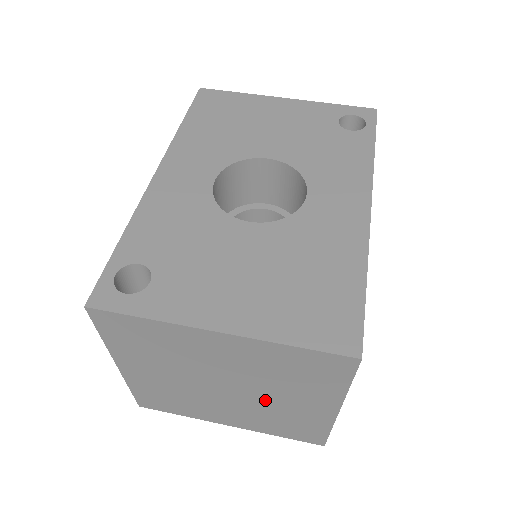
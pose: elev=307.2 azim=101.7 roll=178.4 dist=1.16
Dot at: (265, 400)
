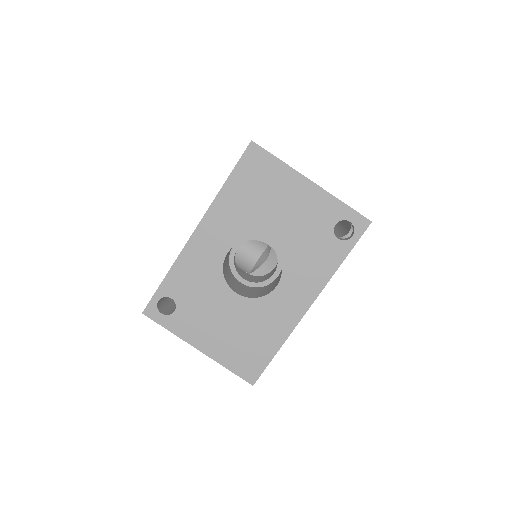
Dot at: occluded
